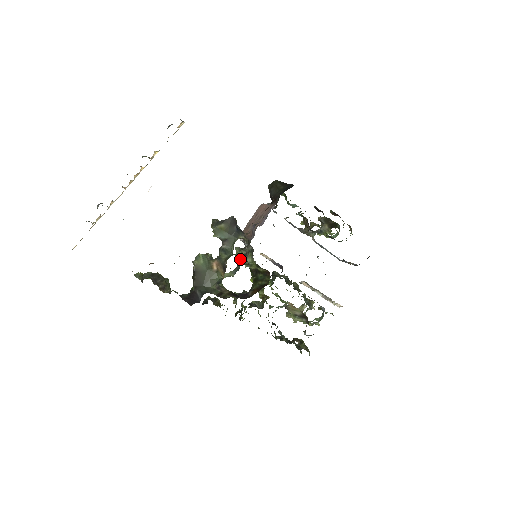
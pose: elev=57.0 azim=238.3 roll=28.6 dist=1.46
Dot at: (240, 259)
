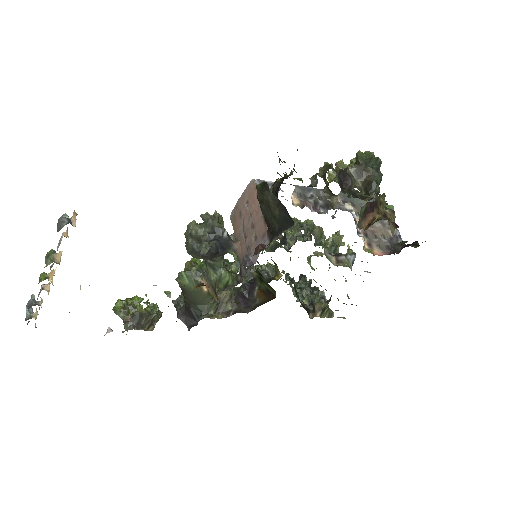
Dot at: (235, 271)
